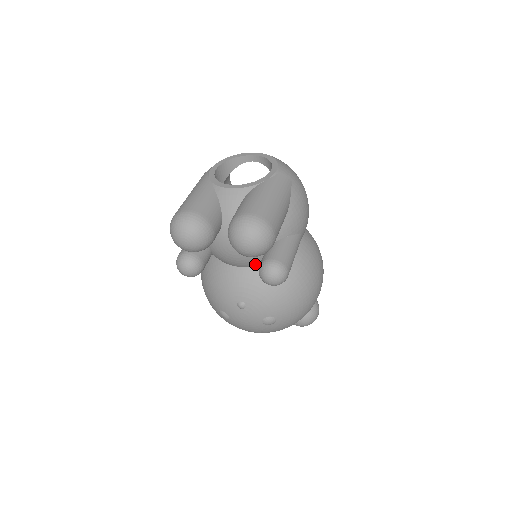
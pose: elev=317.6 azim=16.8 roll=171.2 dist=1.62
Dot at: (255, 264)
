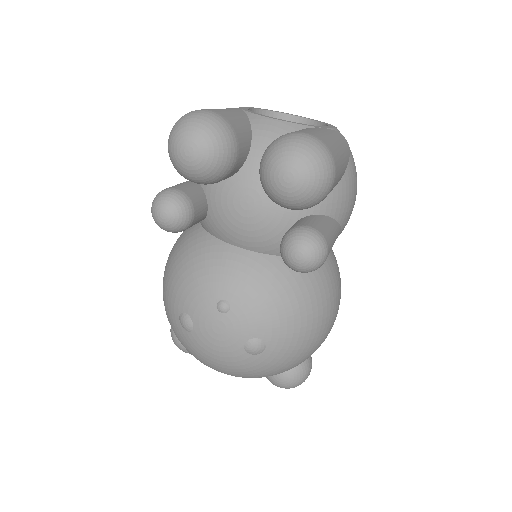
Dot at: (267, 246)
